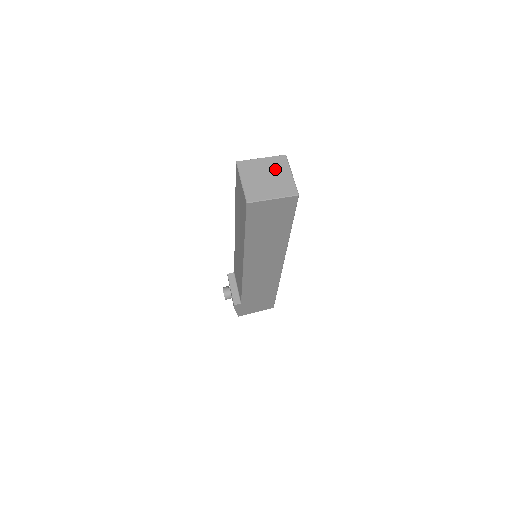
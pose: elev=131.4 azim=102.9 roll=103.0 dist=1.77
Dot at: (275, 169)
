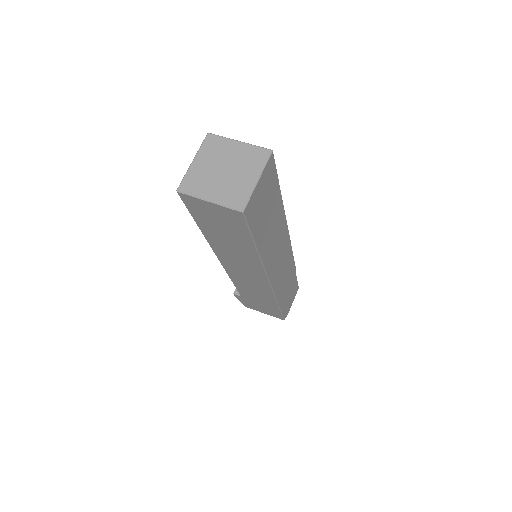
Dot at: (243, 163)
